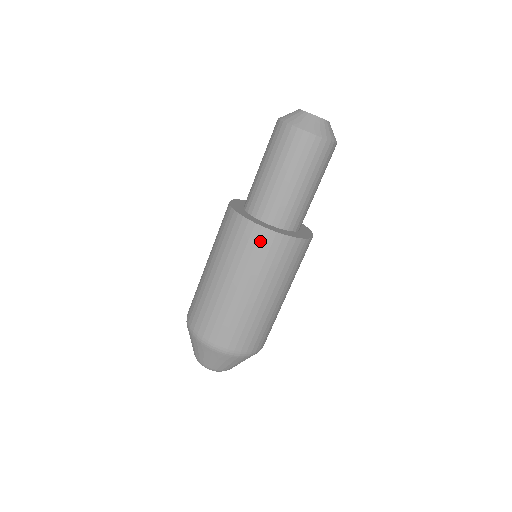
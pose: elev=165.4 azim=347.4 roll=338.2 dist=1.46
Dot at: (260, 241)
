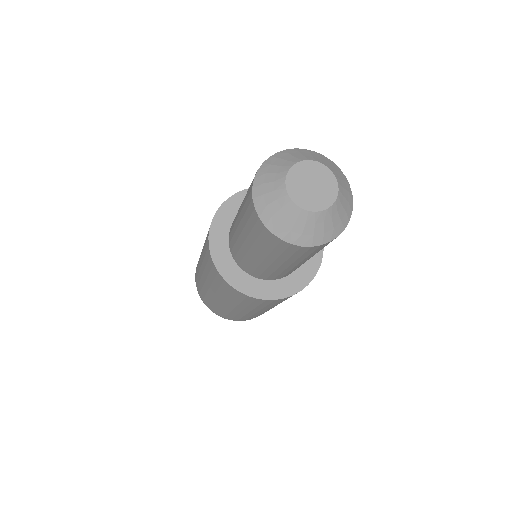
Dot at: (232, 292)
